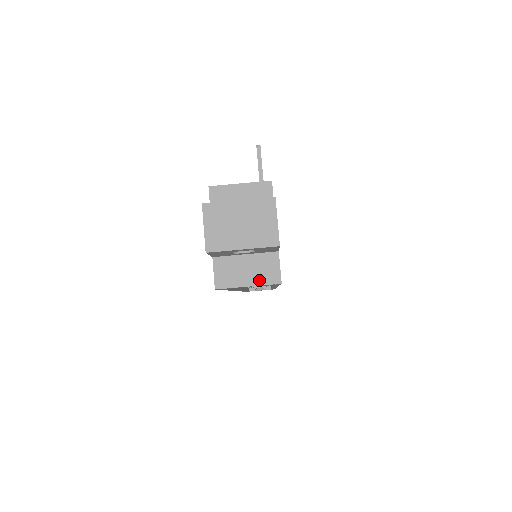
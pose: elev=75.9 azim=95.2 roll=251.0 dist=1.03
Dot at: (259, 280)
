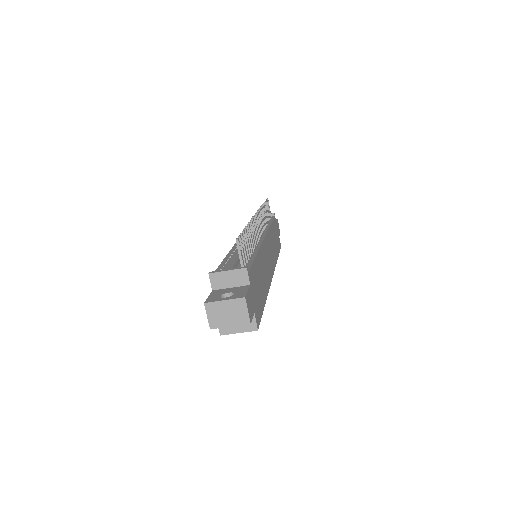
Dot at: (245, 329)
